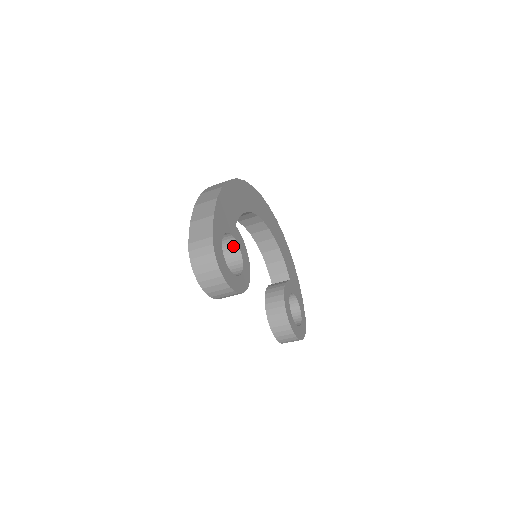
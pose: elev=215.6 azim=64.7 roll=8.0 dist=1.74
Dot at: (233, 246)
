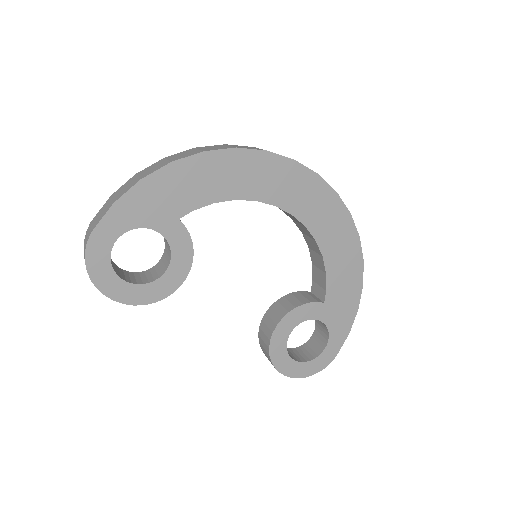
Dot at: (168, 243)
